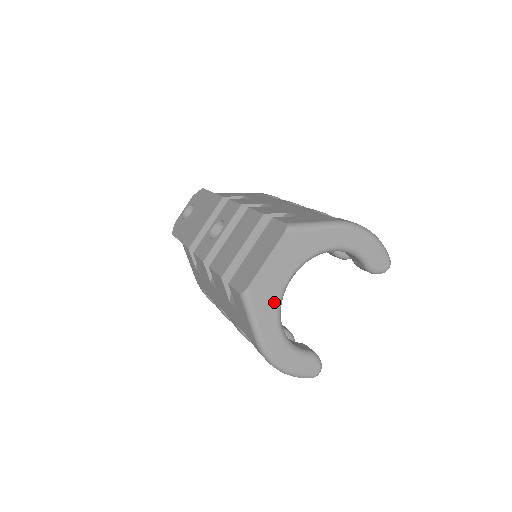
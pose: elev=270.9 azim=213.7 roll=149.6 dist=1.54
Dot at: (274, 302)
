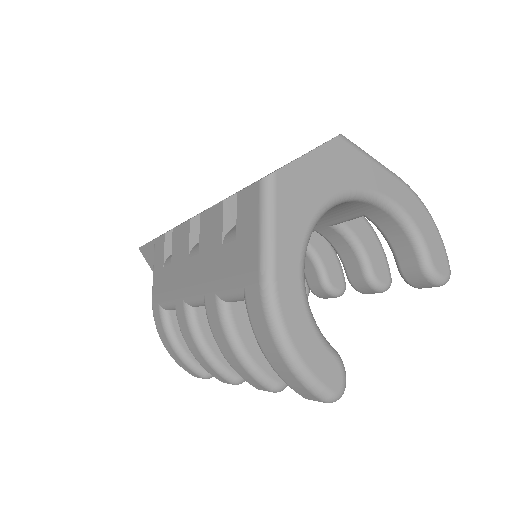
Dot at: (304, 219)
